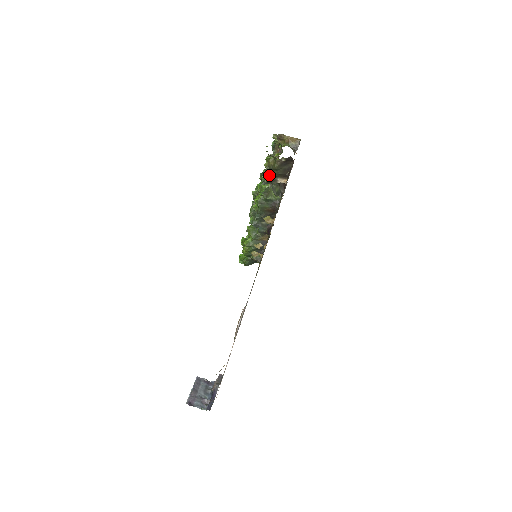
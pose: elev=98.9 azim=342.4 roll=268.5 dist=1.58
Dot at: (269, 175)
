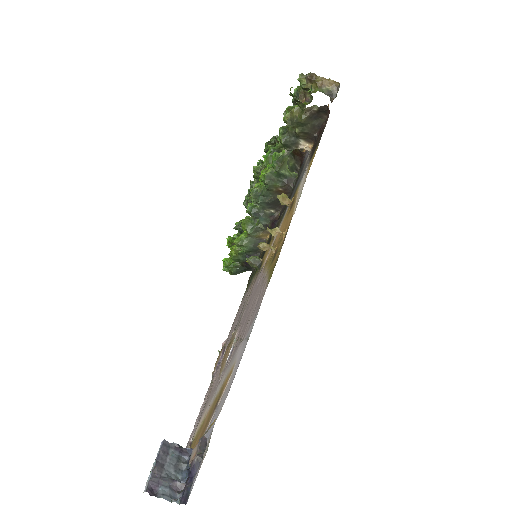
Dot at: (289, 134)
